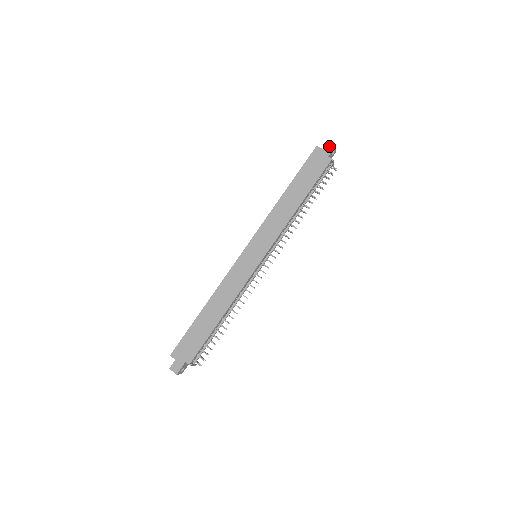
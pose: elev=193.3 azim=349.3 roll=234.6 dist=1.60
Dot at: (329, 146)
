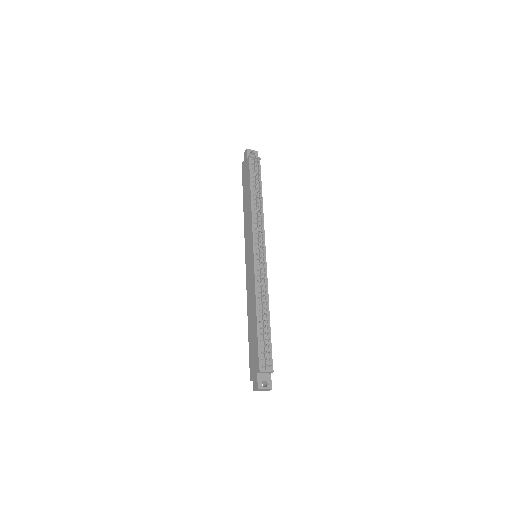
Dot at: (245, 154)
